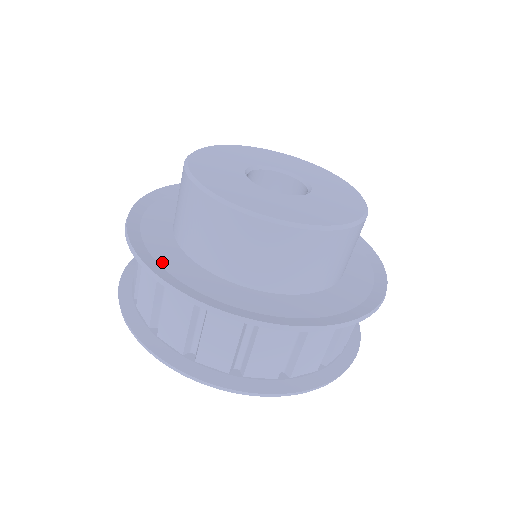
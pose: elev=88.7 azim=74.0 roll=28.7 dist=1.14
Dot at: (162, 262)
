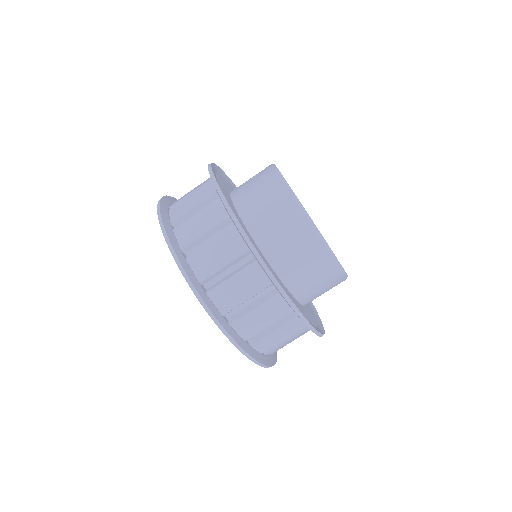
Dot at: occluded
